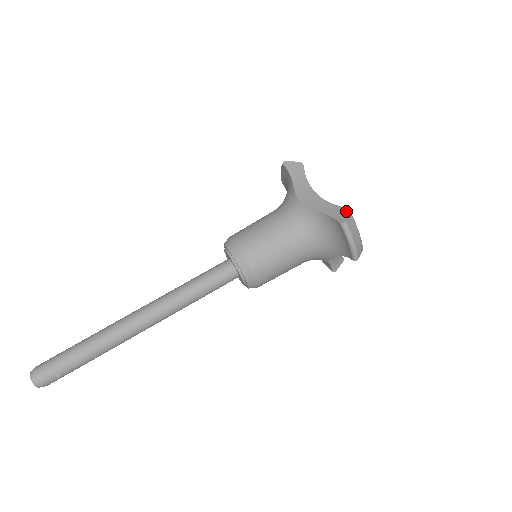
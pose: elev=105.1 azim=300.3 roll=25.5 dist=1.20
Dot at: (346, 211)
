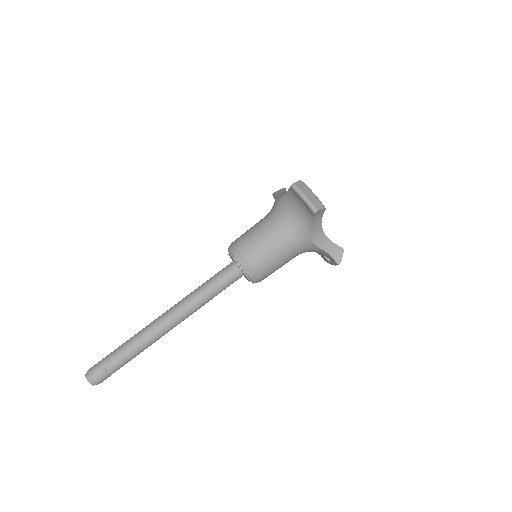
Dot at: occluded
